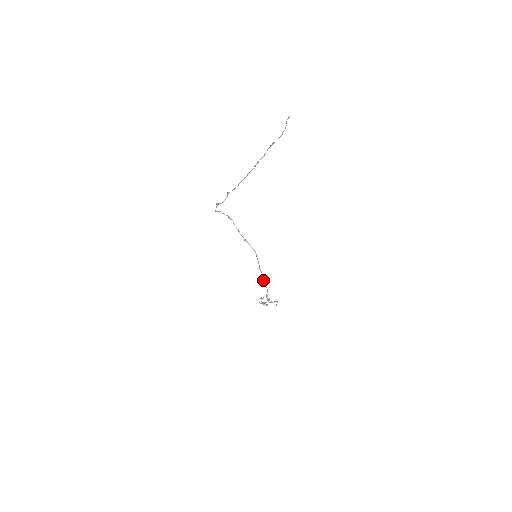
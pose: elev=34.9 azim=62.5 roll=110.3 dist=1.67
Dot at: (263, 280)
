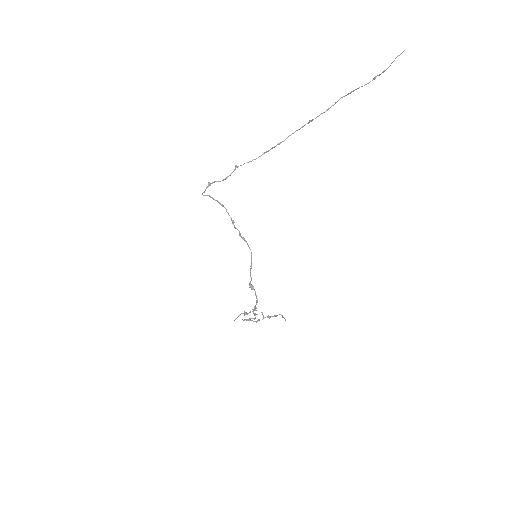
Dot at: (252, 289)
